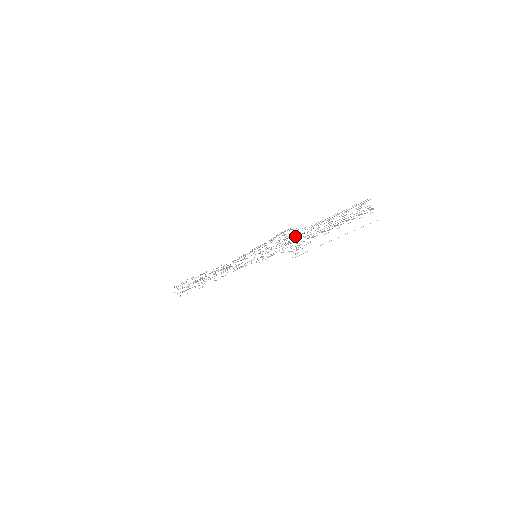
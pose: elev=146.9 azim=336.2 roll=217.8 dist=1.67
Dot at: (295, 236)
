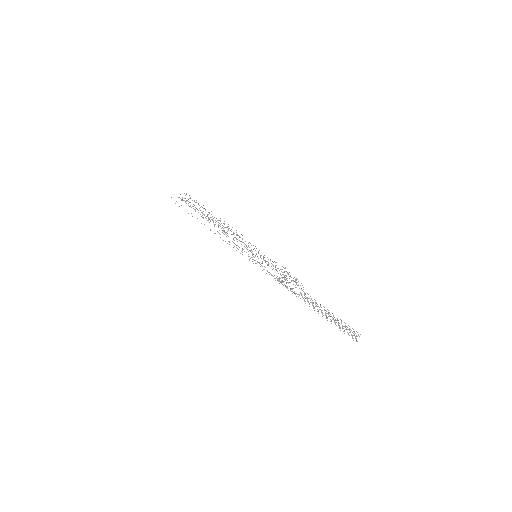
Dot at: occluded
